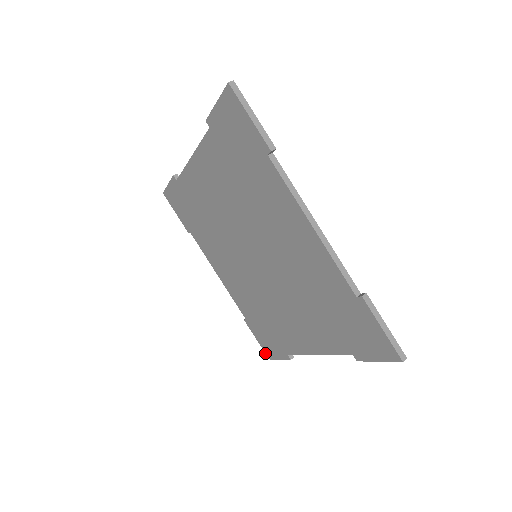
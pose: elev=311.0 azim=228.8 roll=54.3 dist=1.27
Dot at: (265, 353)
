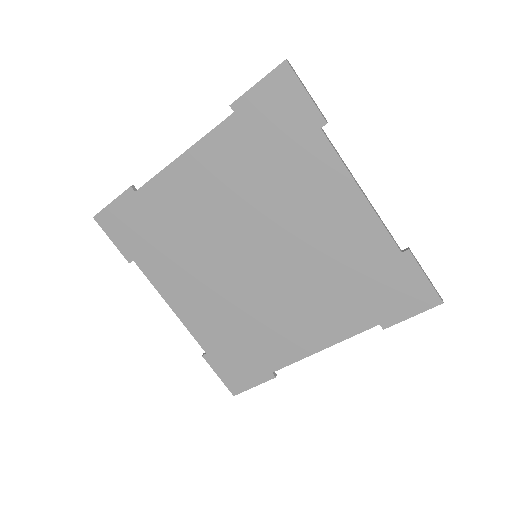
Dot at: (229, 390)
